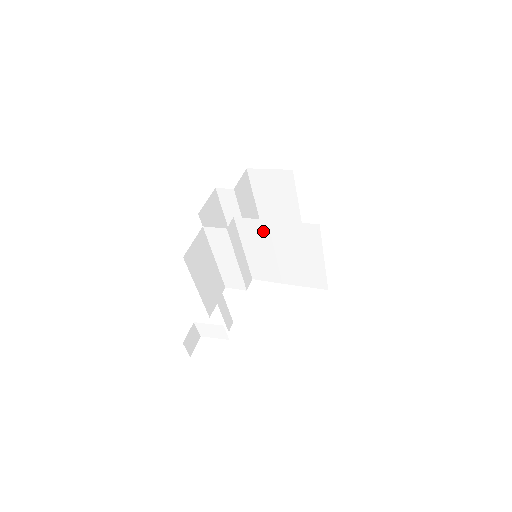
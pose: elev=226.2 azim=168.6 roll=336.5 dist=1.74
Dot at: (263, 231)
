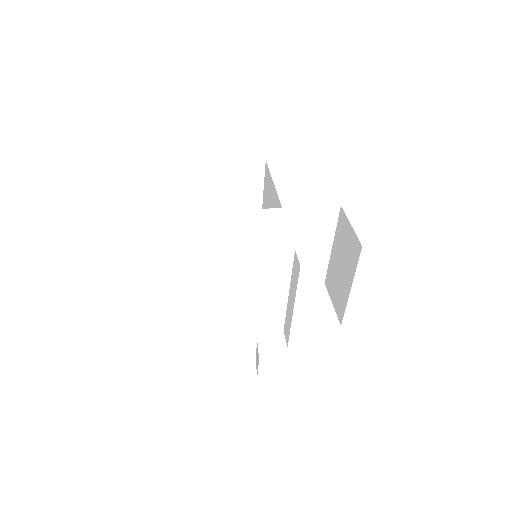
Dot at: (272, 223)
